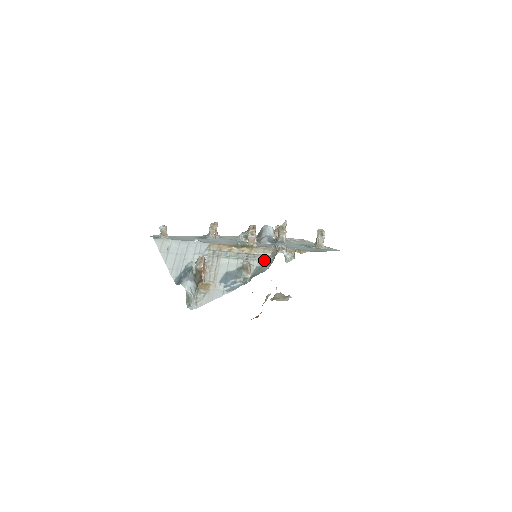
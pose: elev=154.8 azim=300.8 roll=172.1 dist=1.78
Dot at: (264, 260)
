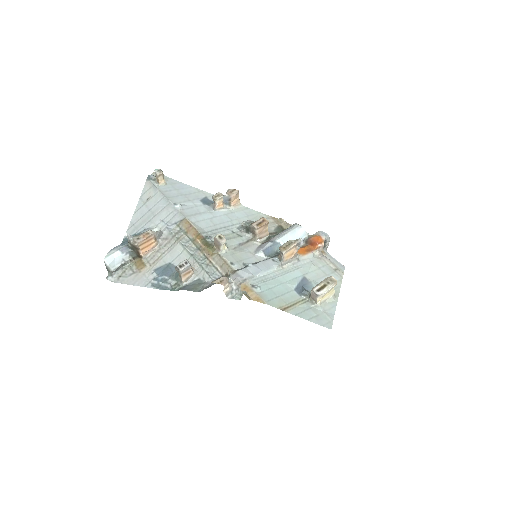
Dot at: (212, 277)
